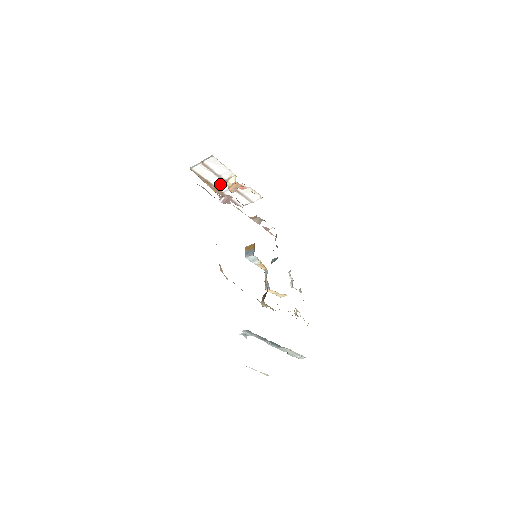
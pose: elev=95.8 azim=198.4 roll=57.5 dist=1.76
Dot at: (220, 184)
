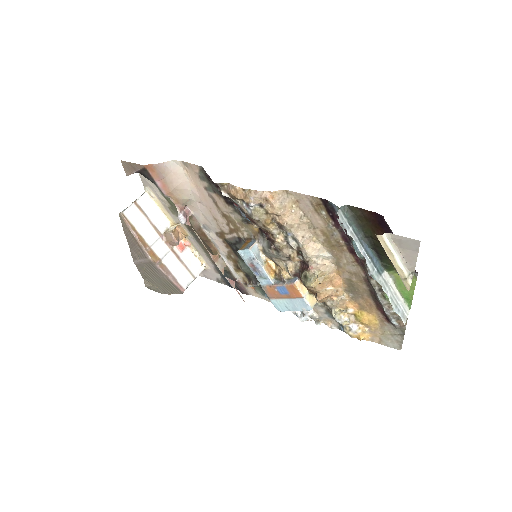
Dot at: (156, 243)
